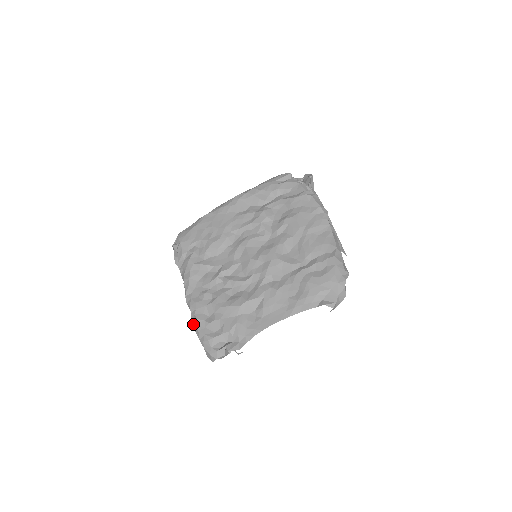
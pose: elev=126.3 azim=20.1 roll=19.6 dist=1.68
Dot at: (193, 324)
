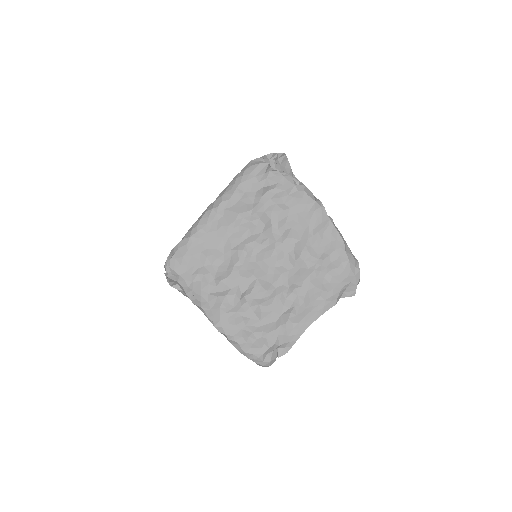
Dot at: (235, 347)
